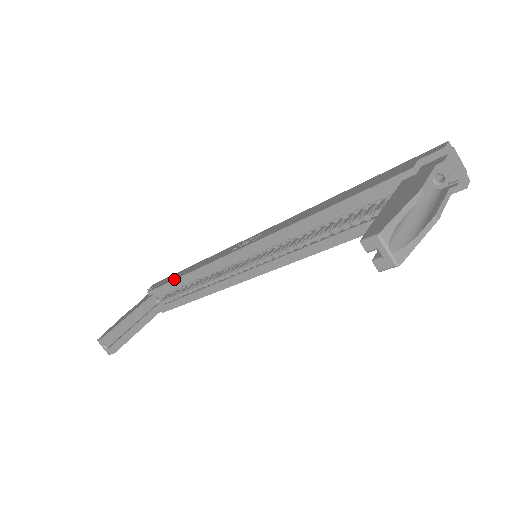
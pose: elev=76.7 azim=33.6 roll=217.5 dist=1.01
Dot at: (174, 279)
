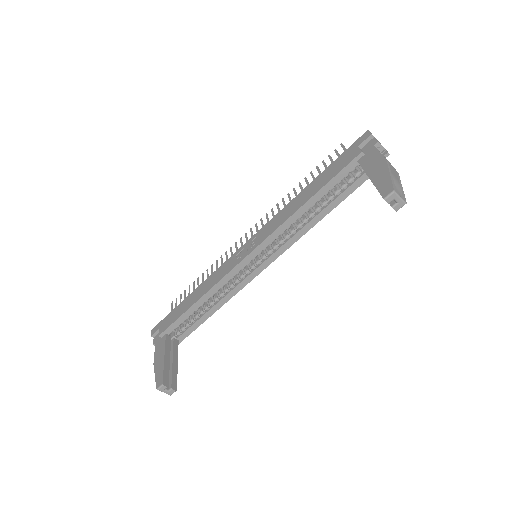
Dot at: (187, 310)
